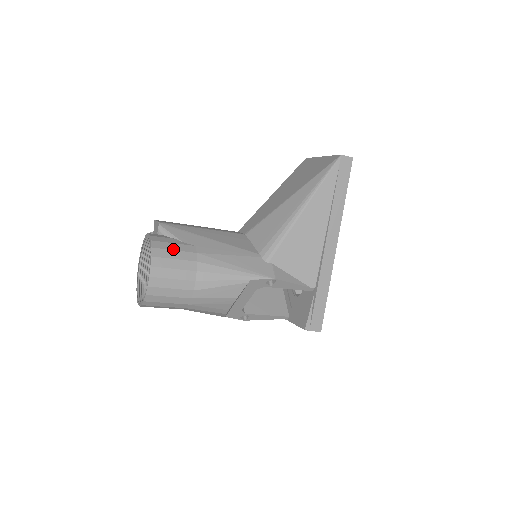
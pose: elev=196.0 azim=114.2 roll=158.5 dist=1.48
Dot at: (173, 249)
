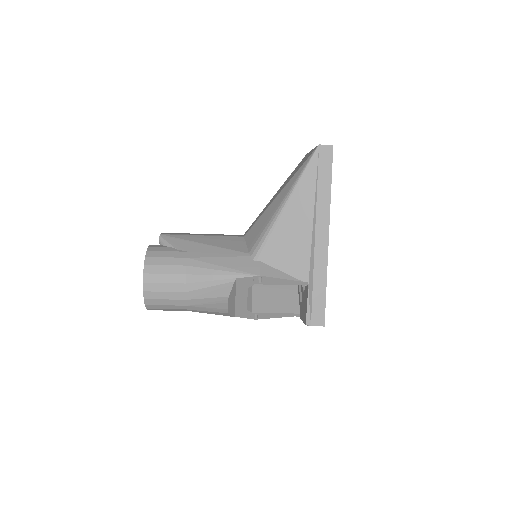
Dot at: (165, 256)
